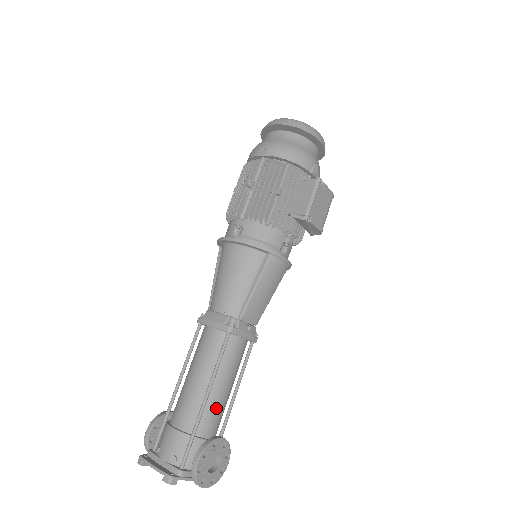
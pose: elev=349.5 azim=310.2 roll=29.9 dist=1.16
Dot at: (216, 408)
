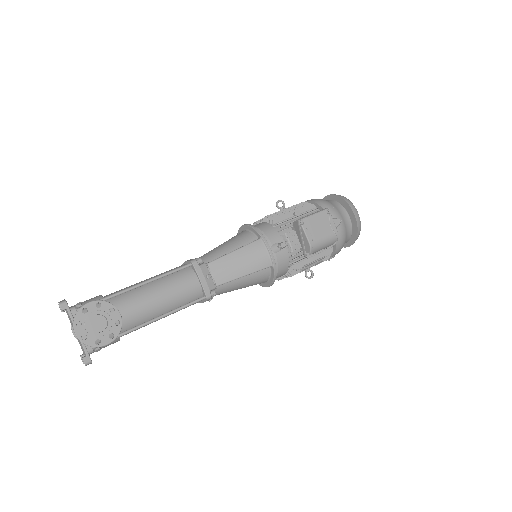
Dot at: (138, 302)
